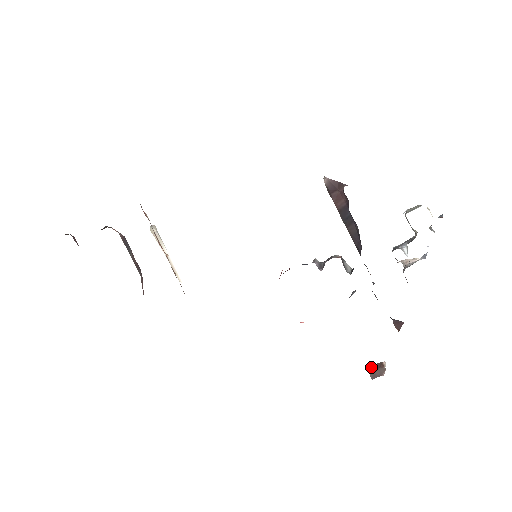
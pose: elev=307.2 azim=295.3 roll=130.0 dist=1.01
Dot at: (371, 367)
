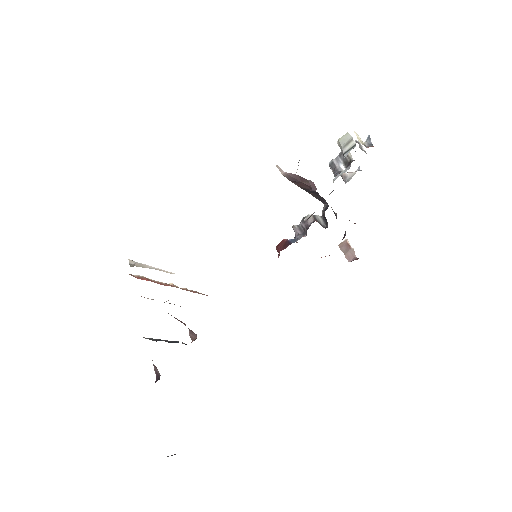
Dot at: (341, 249)
